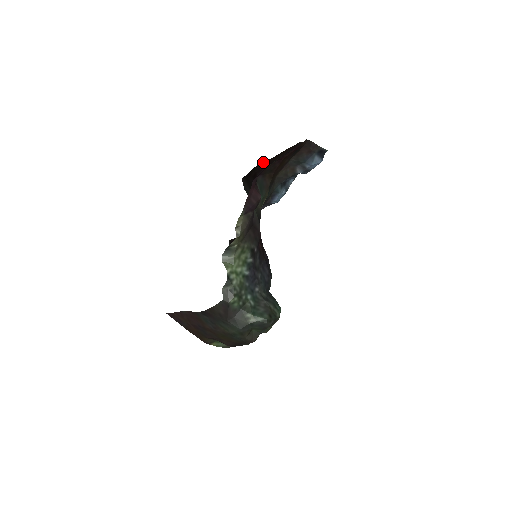
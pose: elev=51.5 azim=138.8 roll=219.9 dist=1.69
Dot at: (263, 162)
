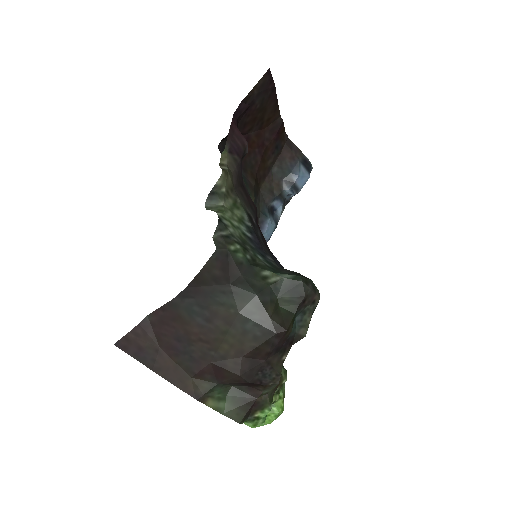
Dot at: occluded
